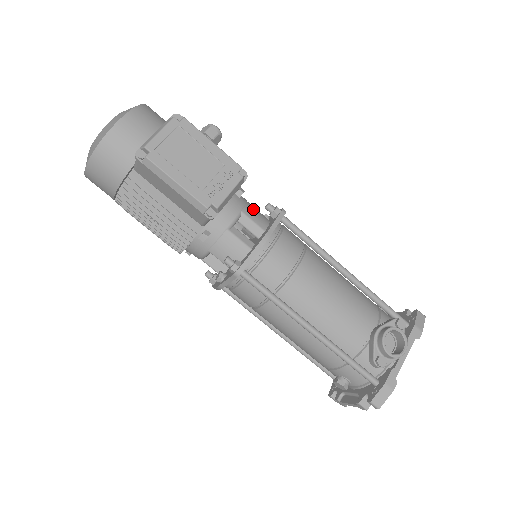
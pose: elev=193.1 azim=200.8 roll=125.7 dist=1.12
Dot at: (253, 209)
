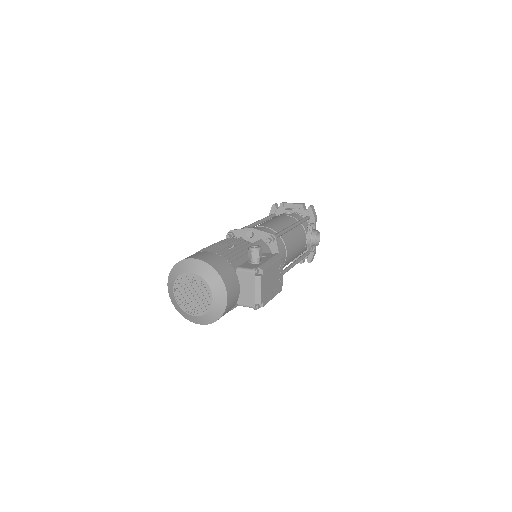
Dot at: (261, 248)
